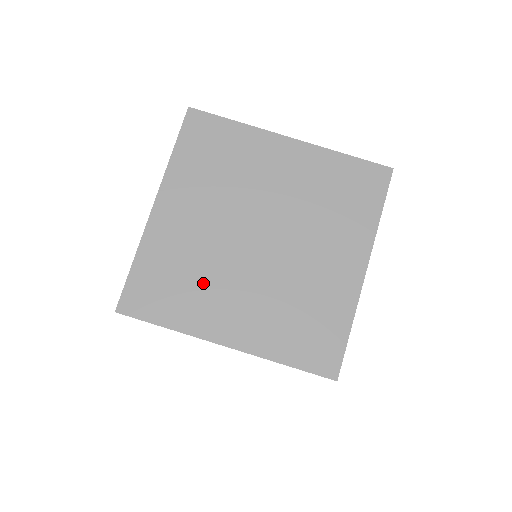
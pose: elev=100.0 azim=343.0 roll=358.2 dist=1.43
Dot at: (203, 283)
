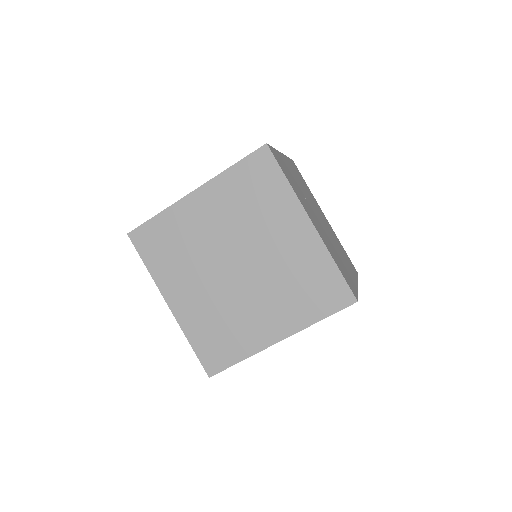
Dot at: (184, 262)
